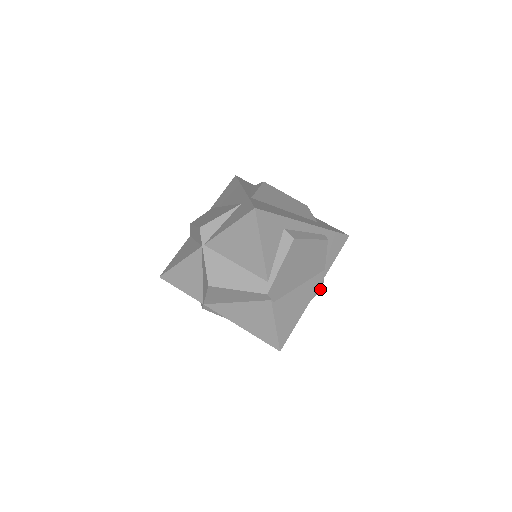
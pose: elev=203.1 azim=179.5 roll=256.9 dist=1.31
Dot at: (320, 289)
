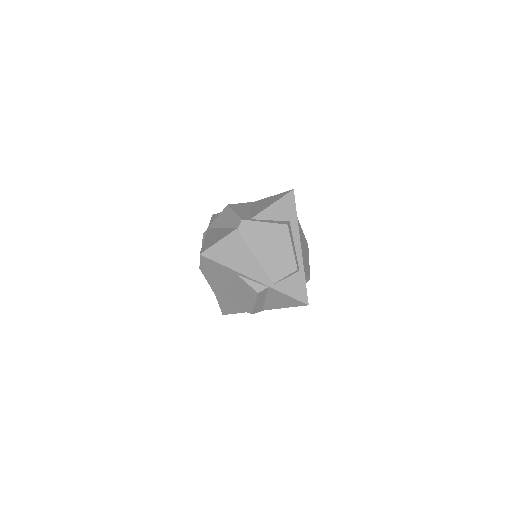
Dot at: (257, 290)
